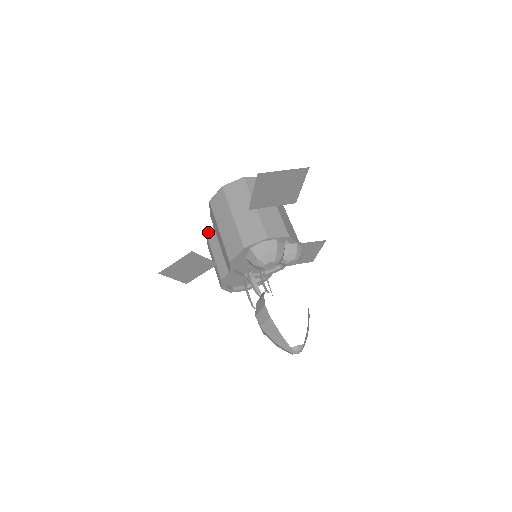
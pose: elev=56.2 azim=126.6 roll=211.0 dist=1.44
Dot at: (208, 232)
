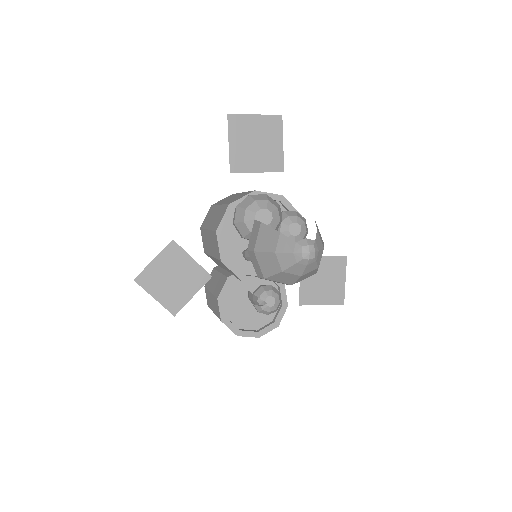
Dot at: occluded
